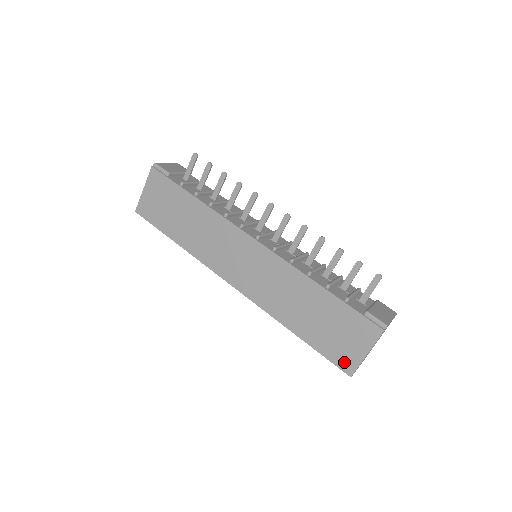
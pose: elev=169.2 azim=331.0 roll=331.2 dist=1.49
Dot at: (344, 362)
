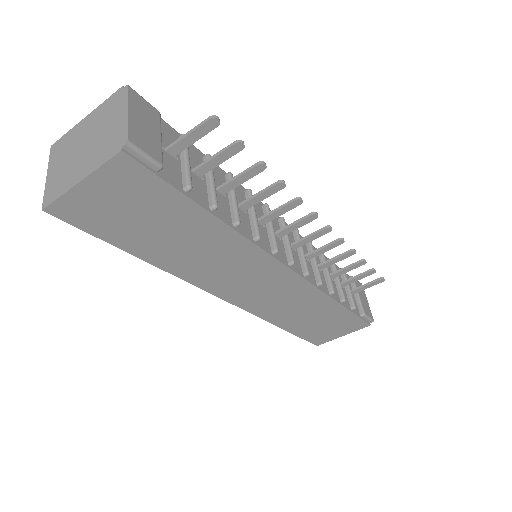
Dot at: (319, 340)
